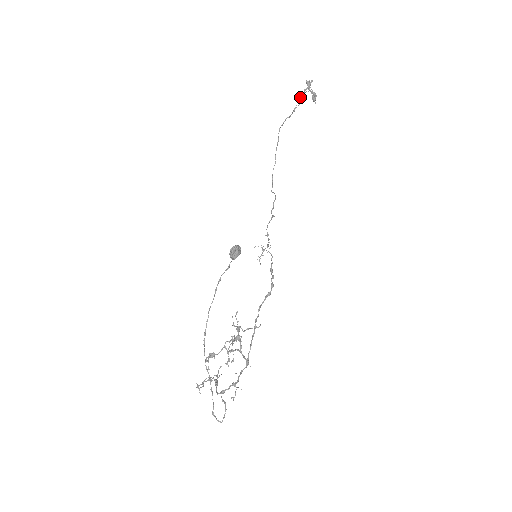
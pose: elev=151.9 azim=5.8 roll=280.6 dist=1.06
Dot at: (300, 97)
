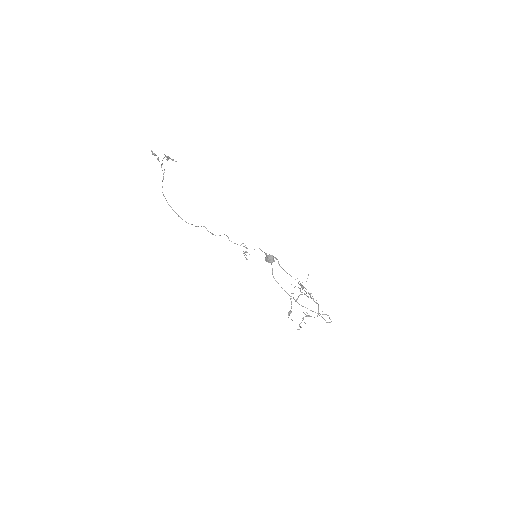
Dot at: (161, 165)
